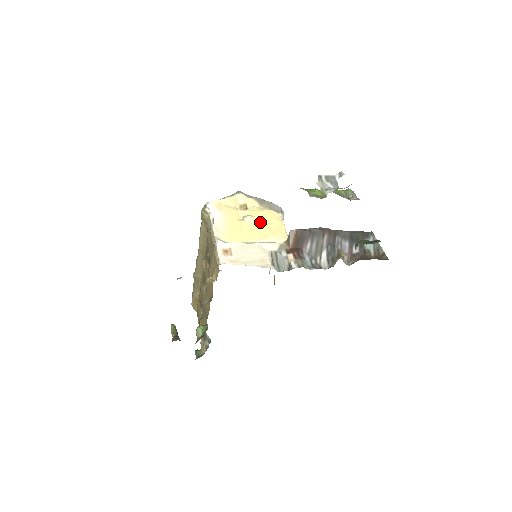
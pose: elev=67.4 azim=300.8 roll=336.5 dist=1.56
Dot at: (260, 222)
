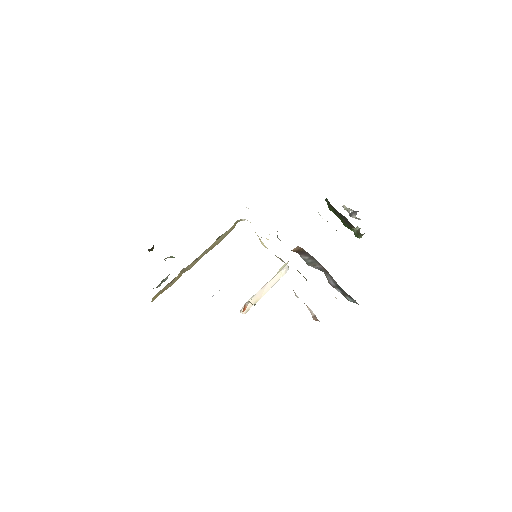
Dot at: occluded
